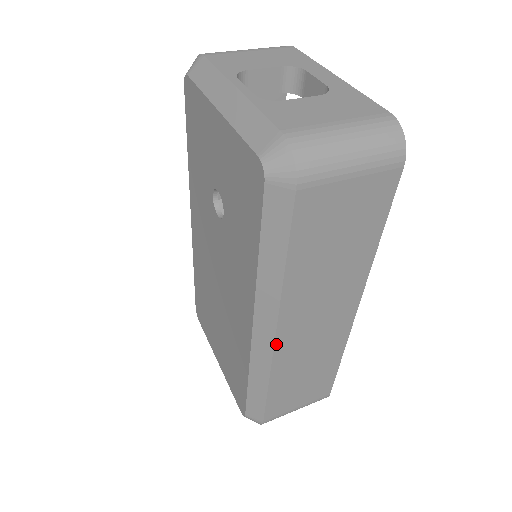
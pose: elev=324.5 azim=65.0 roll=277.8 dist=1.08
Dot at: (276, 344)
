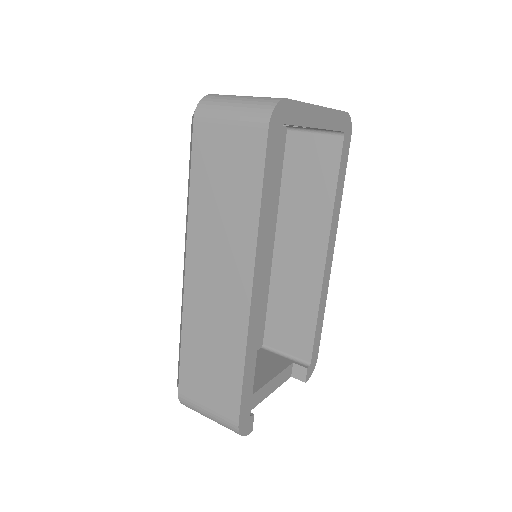
Dot at: (186, 279)
